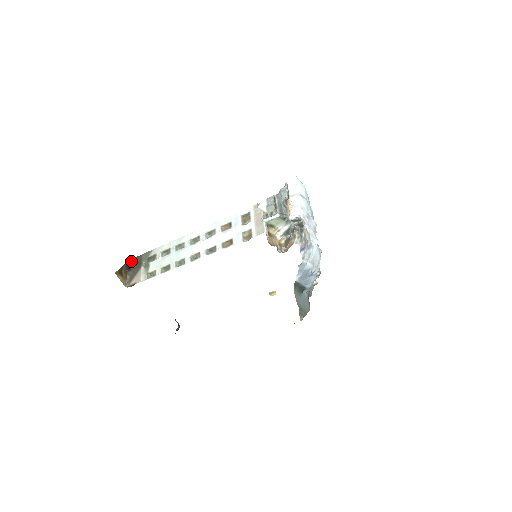
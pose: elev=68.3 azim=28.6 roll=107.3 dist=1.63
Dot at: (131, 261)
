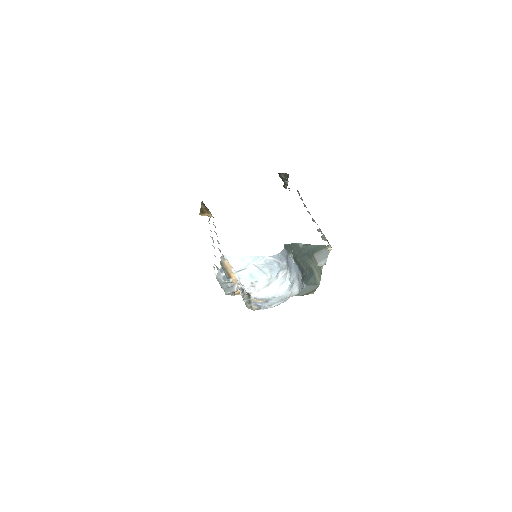
Dot at: occluded
